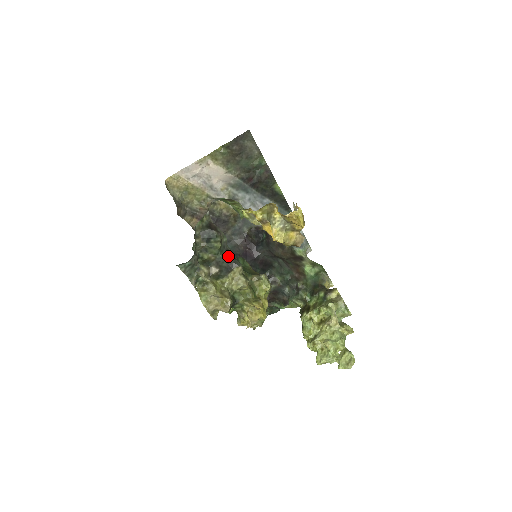
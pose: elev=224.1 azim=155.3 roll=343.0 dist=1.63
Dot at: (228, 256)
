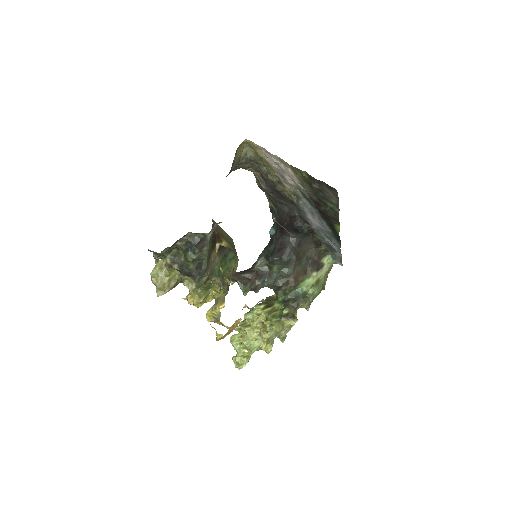
Dot at: (195, 268)
